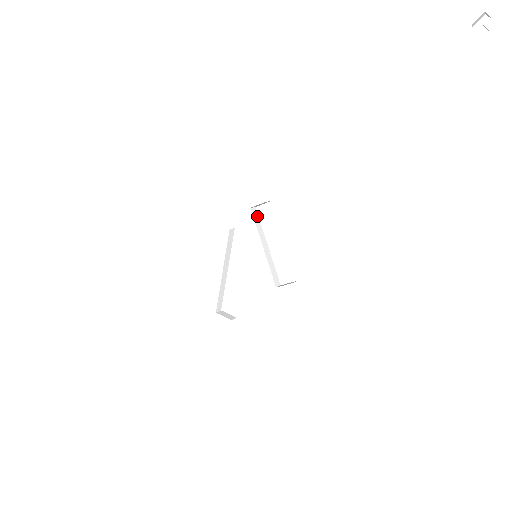
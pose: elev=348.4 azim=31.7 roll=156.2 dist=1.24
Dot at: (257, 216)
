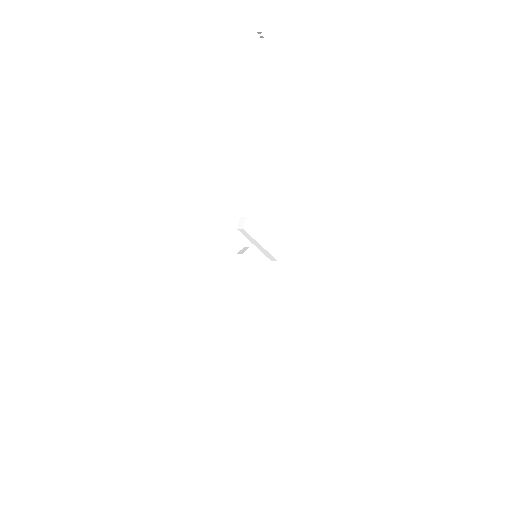
Dot at: (245, 232)
